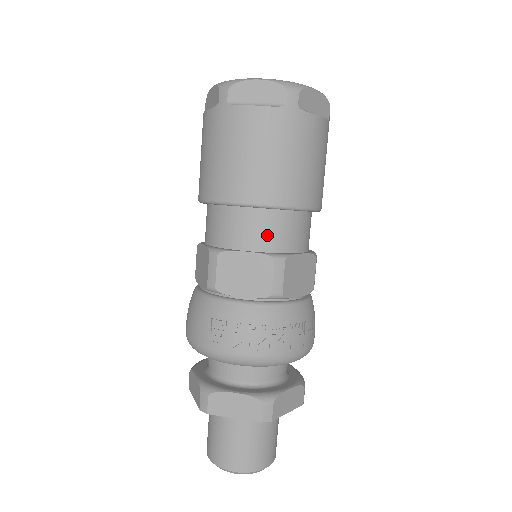
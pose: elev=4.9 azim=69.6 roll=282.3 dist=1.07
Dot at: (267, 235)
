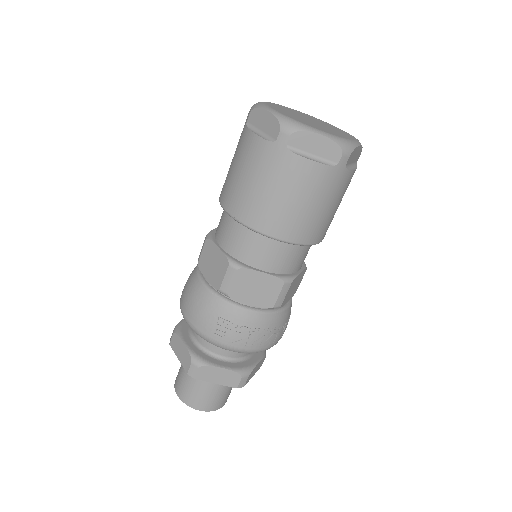
Dot at: (283, 261)
